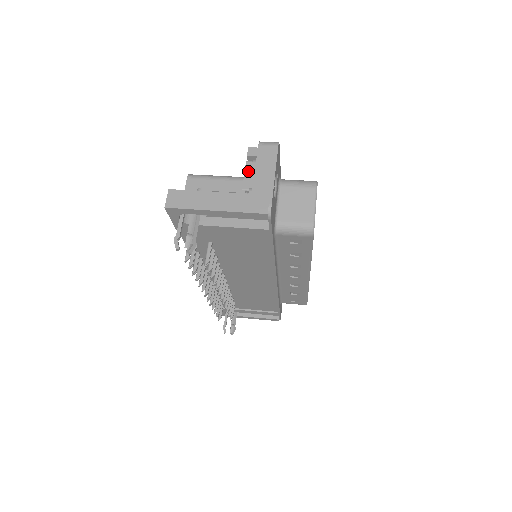
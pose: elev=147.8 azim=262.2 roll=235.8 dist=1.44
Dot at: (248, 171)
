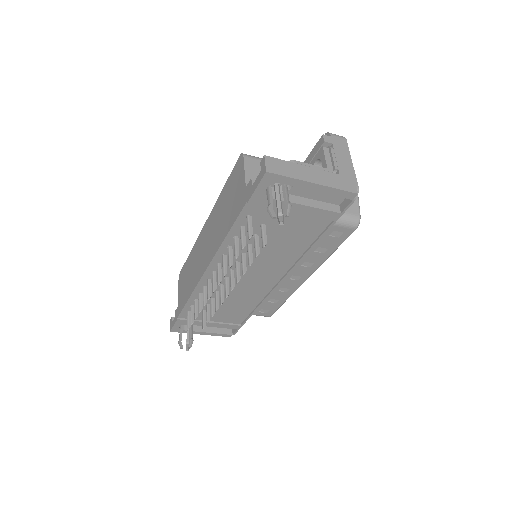
Dot at: (327, 155)
